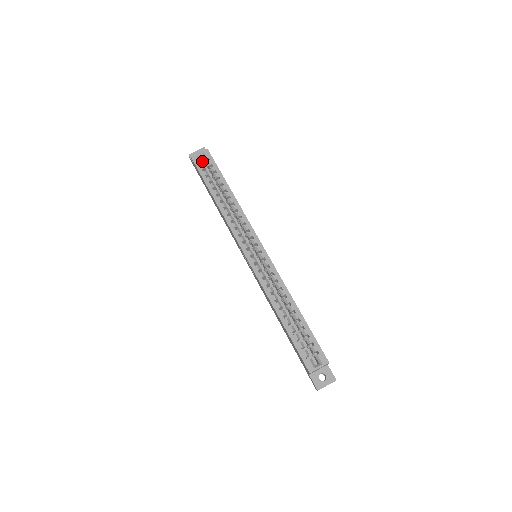
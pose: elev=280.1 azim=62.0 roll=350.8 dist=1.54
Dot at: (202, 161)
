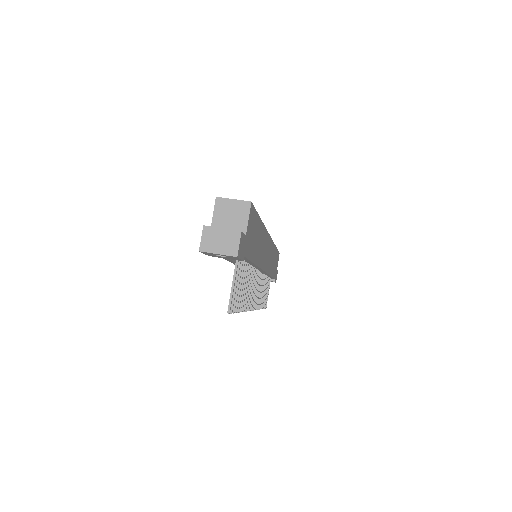
Dot at: occluded
